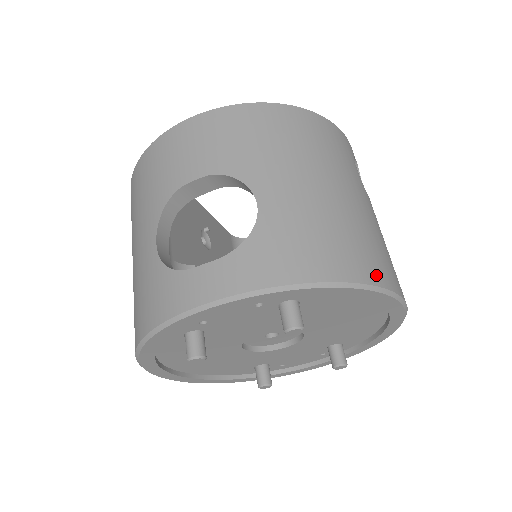
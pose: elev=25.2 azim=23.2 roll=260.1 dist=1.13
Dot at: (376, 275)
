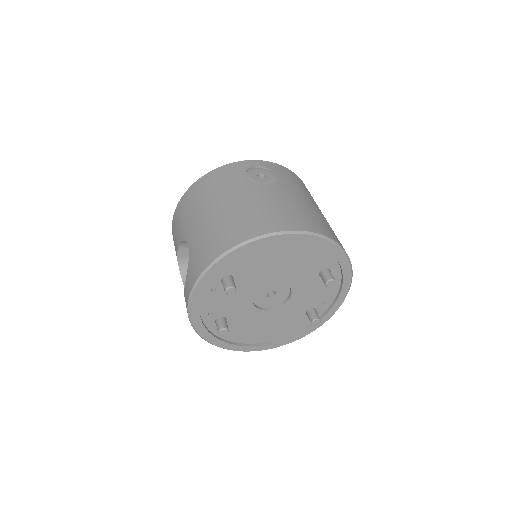
Dot at: (244, 236)
